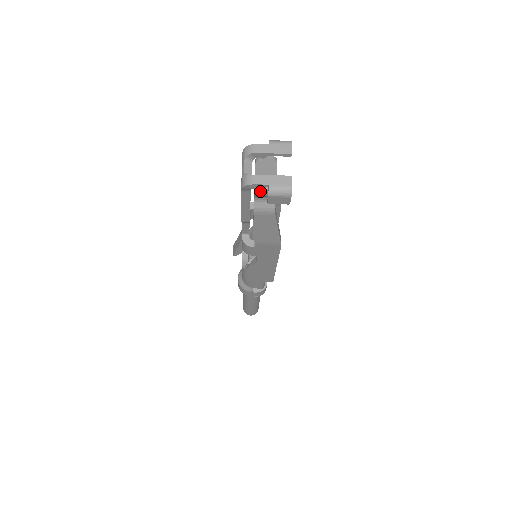
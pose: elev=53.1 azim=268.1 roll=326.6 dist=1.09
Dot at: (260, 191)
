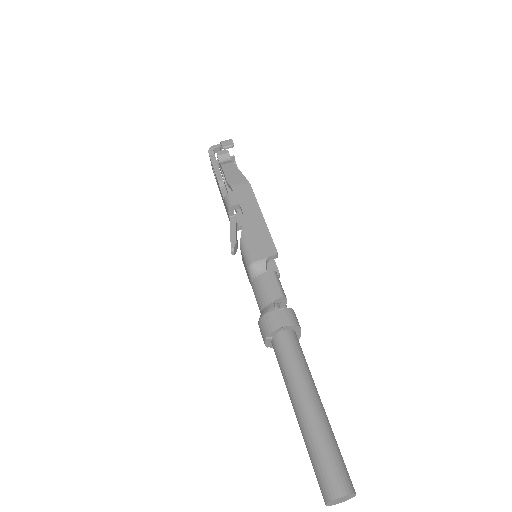
Dot at: (219, 152)
